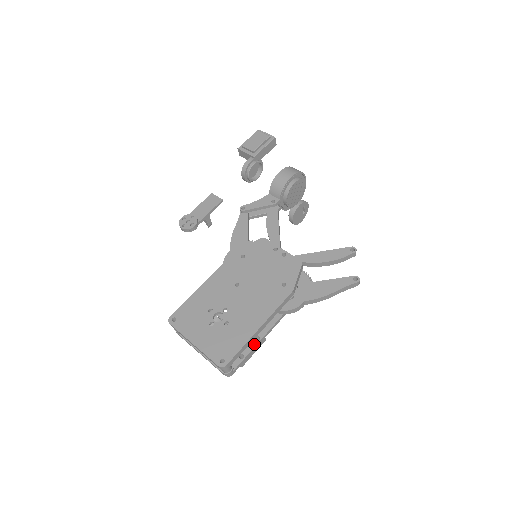
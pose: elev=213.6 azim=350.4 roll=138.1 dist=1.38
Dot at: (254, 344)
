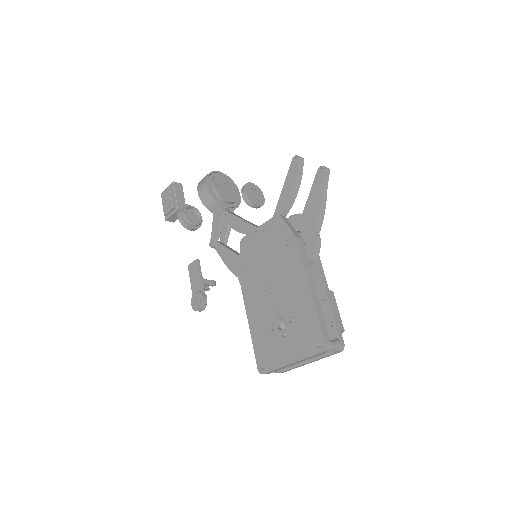
Dot at: (328, 305)
